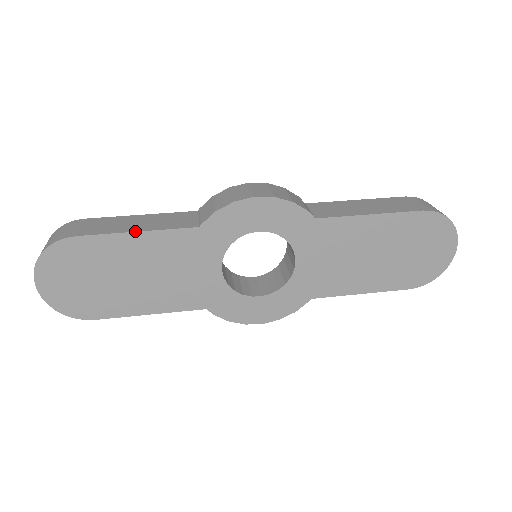
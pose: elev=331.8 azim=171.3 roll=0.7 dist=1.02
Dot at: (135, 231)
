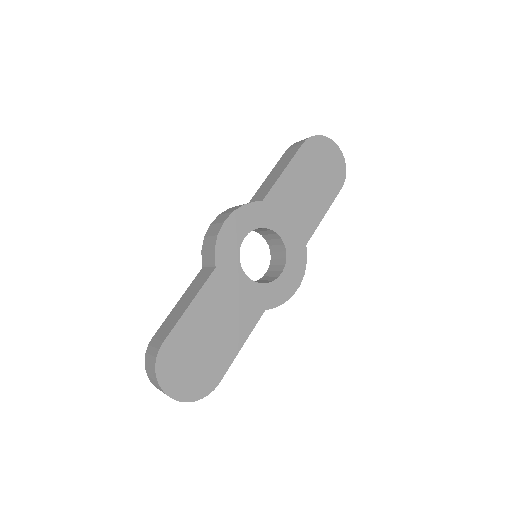
Dot at: (188, 306)
